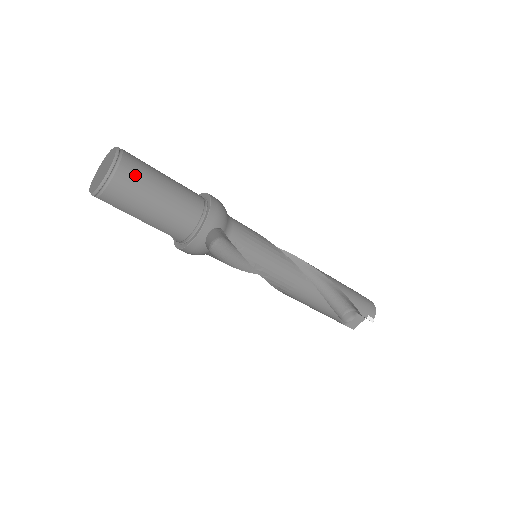
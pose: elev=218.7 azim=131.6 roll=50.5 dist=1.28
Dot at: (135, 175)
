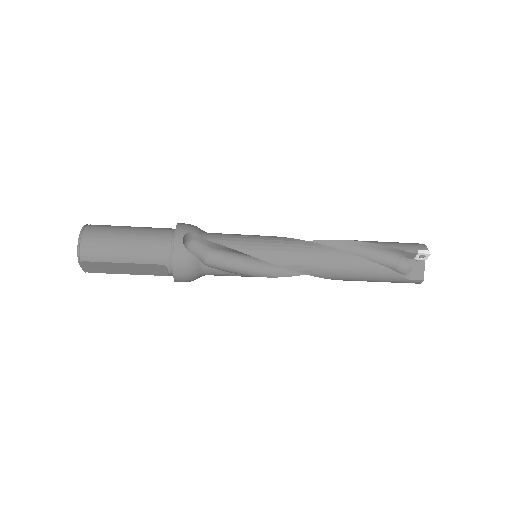
Dot at: (103, 228)
